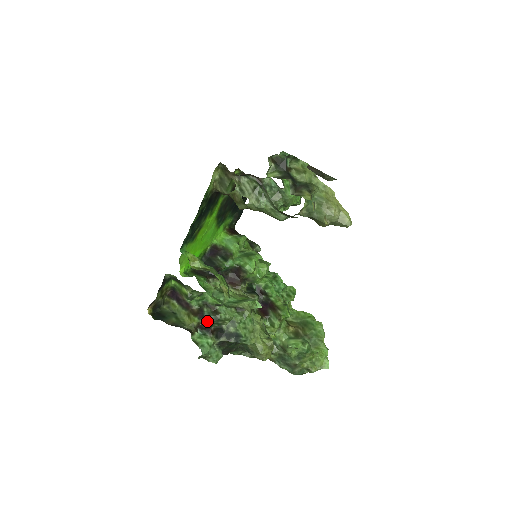
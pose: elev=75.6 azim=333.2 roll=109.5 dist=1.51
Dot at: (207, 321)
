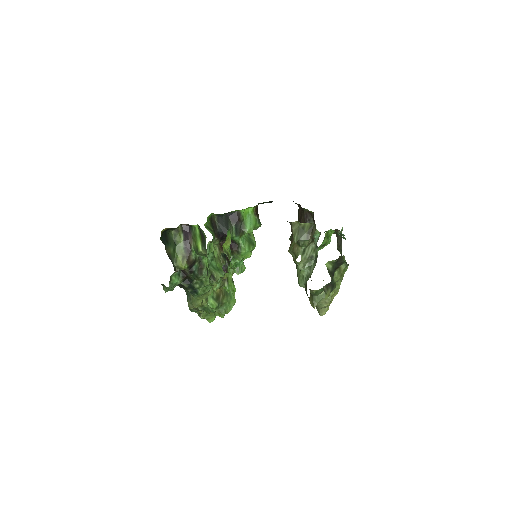
Dot at: (190, 272)
